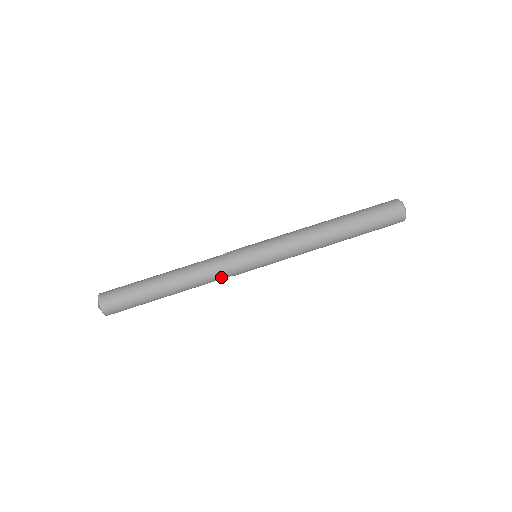
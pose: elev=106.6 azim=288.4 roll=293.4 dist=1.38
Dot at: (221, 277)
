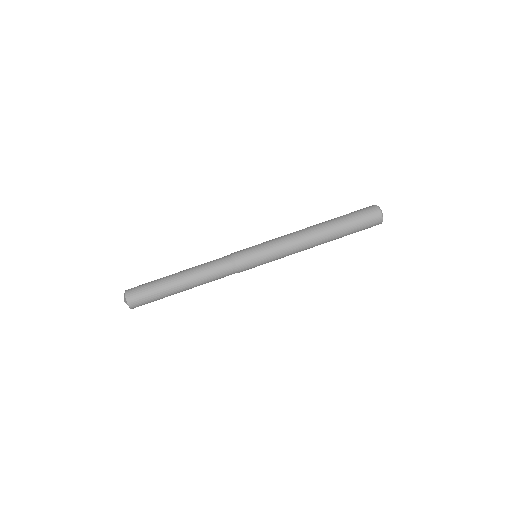
Dot at: (227, 275)
